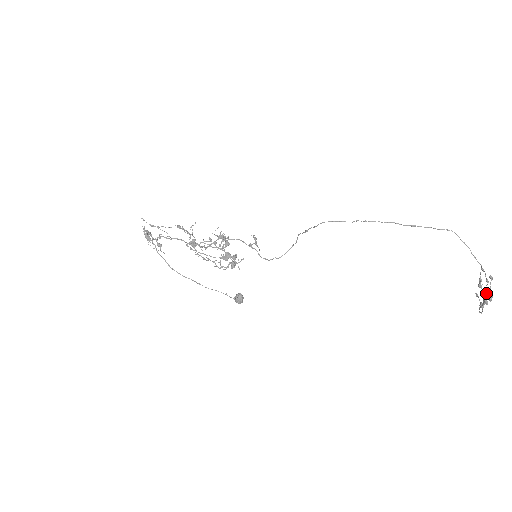
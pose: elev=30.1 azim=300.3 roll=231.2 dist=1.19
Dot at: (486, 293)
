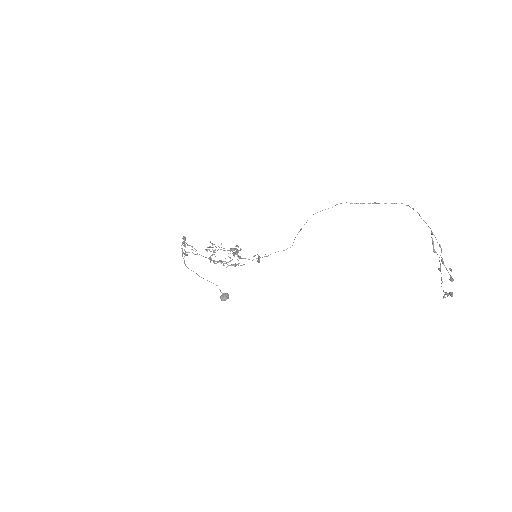
Dot at: (442, 261)
